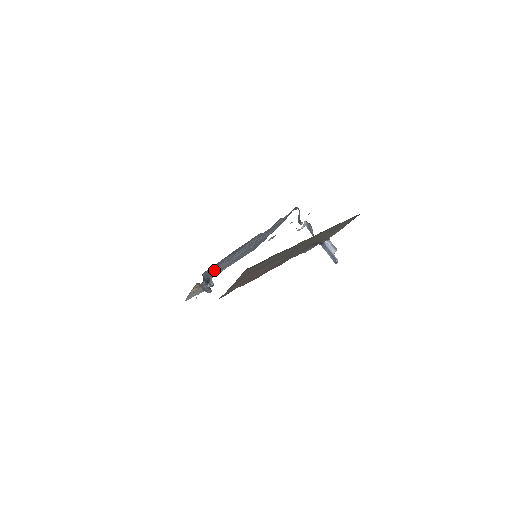
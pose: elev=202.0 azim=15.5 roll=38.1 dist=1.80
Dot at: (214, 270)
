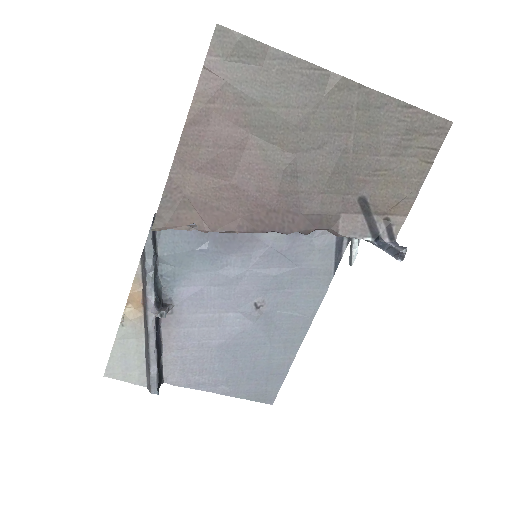
Dot at: (181, 295)
